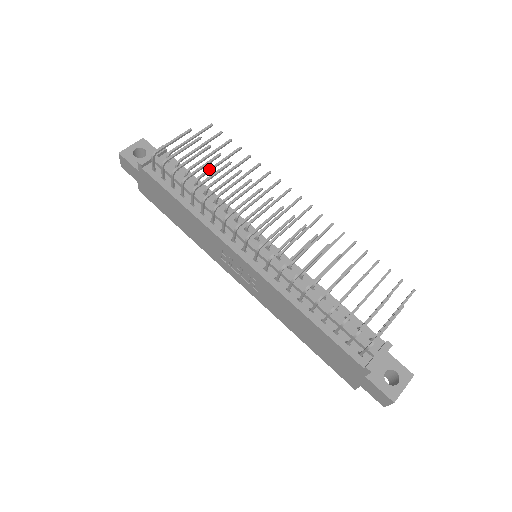
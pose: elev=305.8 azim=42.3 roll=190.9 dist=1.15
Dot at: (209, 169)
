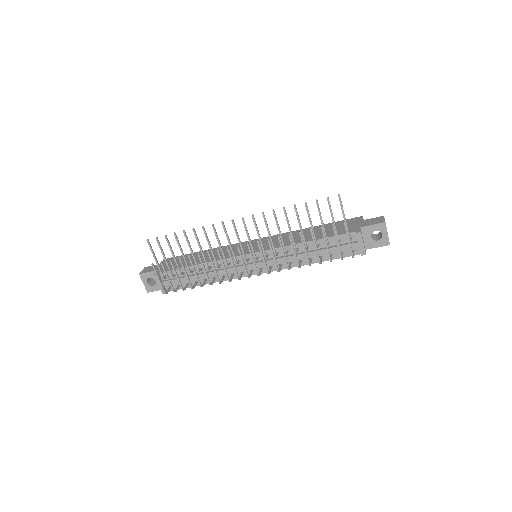
Dot at: (186, 263)
